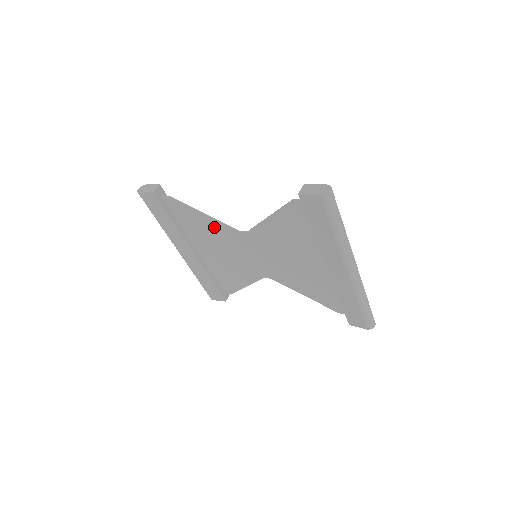
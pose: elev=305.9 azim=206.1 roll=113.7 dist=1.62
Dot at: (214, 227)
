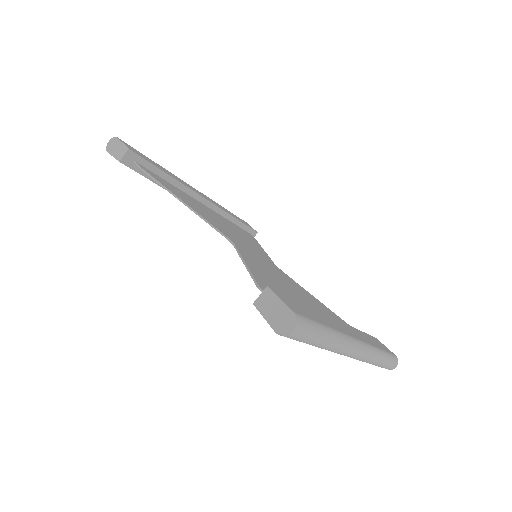
Dot at: occluded
